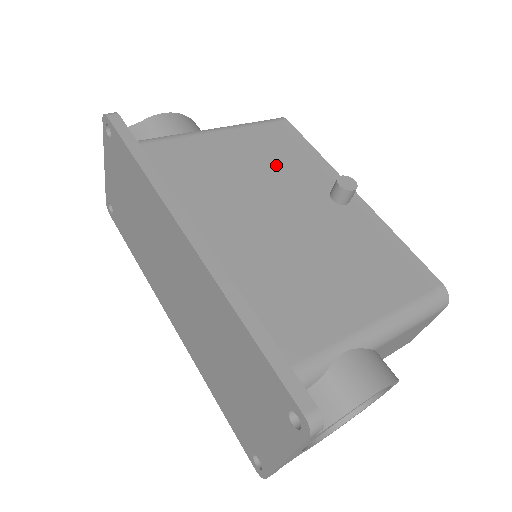
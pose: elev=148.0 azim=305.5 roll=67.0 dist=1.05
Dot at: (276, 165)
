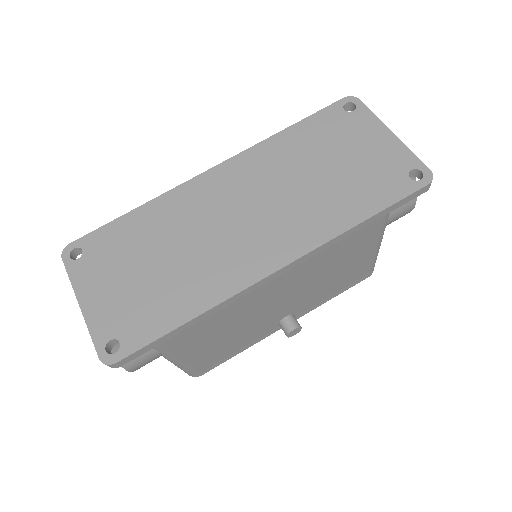
Dot at: occluded
